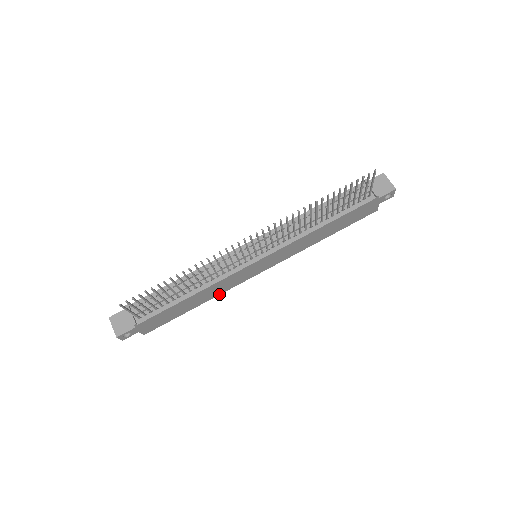
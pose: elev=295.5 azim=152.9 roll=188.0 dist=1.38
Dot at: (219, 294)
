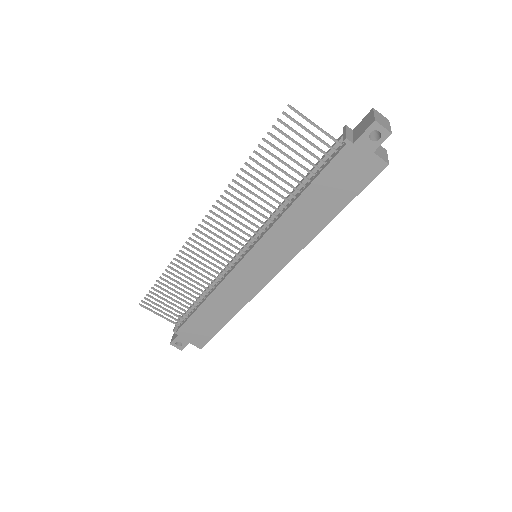
Dot at: (244, 305)
